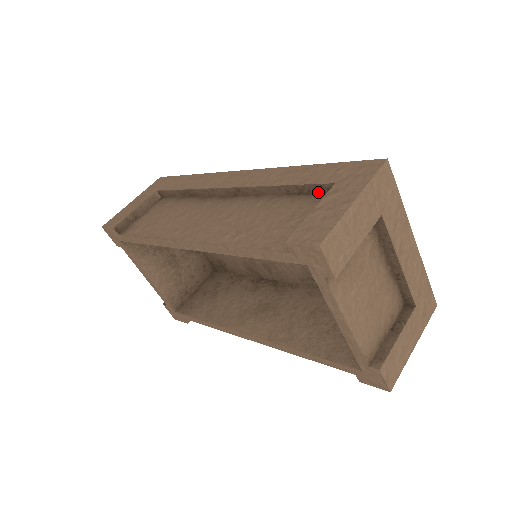
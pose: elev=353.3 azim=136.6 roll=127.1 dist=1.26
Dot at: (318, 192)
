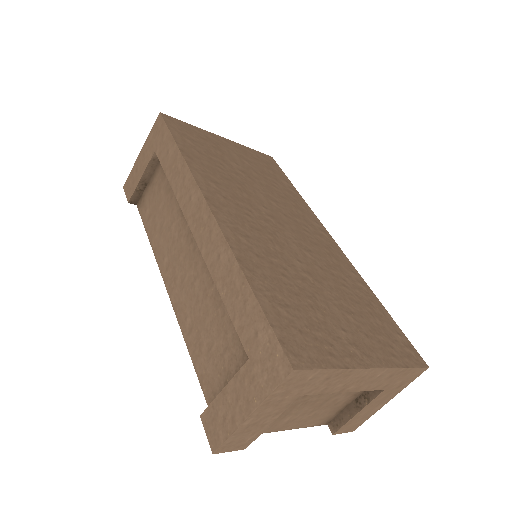
Dot at: occluded
